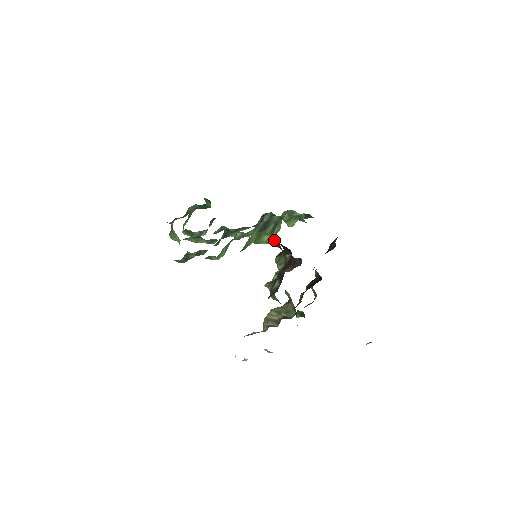
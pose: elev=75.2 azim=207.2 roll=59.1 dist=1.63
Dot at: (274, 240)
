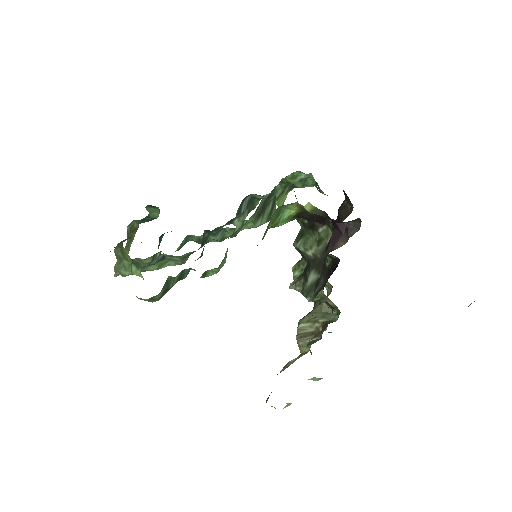
Dot at: (298, 213)
